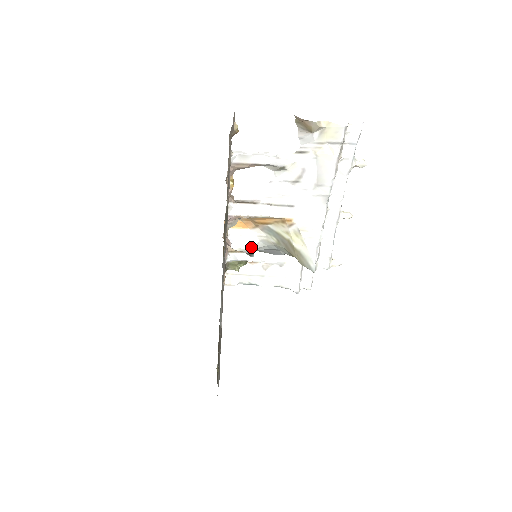
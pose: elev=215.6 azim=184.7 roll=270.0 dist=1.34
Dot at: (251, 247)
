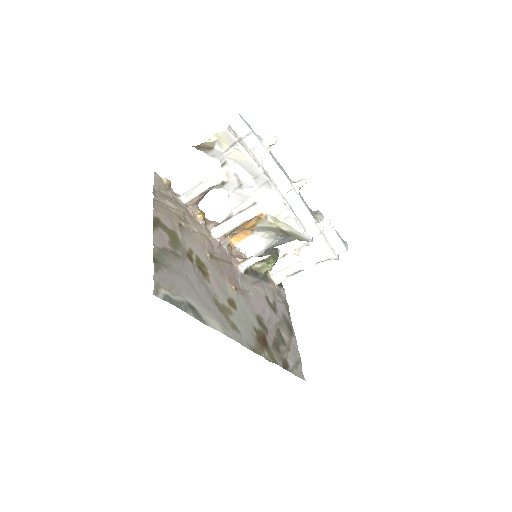
Dot at: (262, 248)
